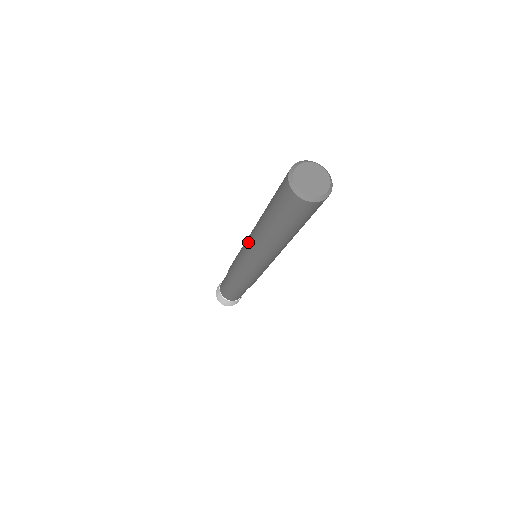
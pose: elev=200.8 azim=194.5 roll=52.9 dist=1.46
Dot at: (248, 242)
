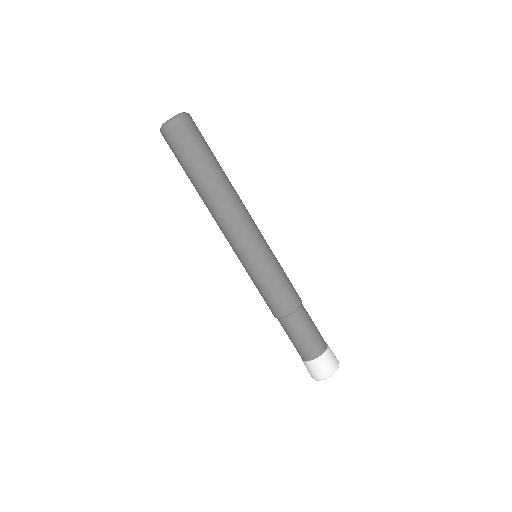
Dot at: (230, 232)
